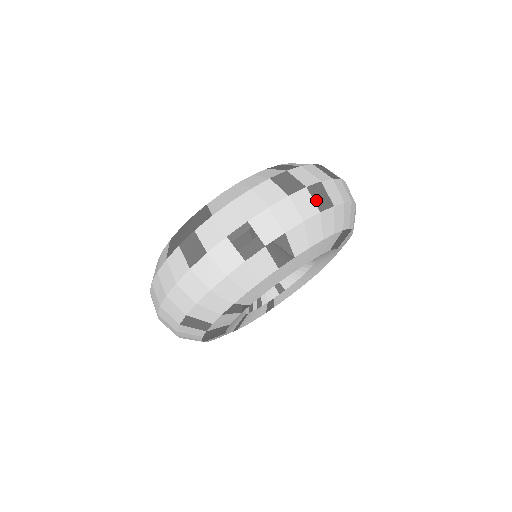
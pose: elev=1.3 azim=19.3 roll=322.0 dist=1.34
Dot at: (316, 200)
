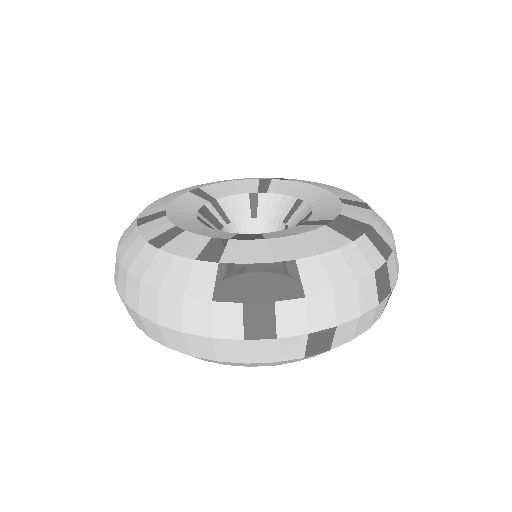
Dot at: occluded
